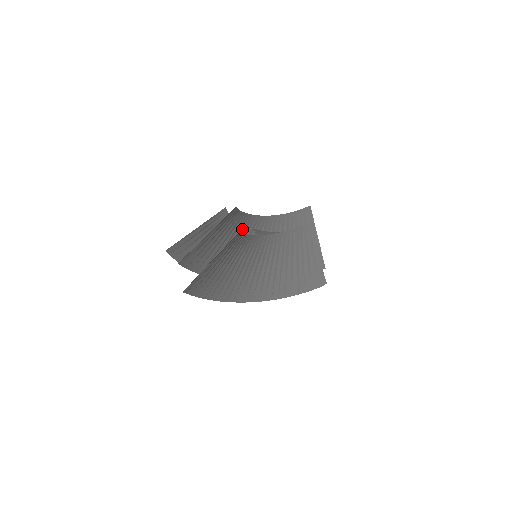
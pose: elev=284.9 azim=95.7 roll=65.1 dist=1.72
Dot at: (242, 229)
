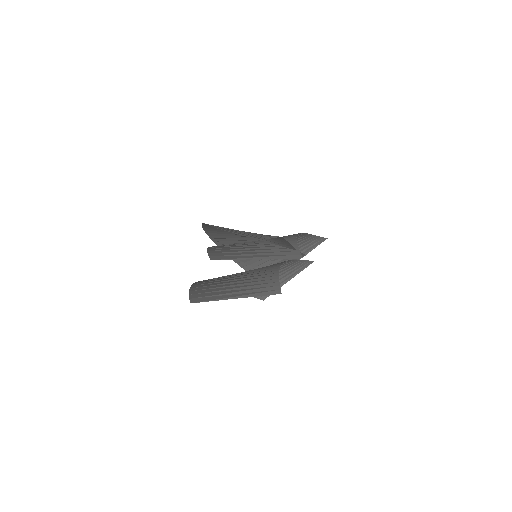
Dot at: occluded
